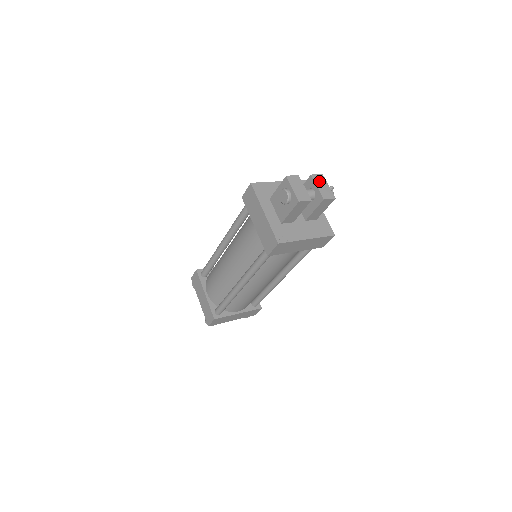
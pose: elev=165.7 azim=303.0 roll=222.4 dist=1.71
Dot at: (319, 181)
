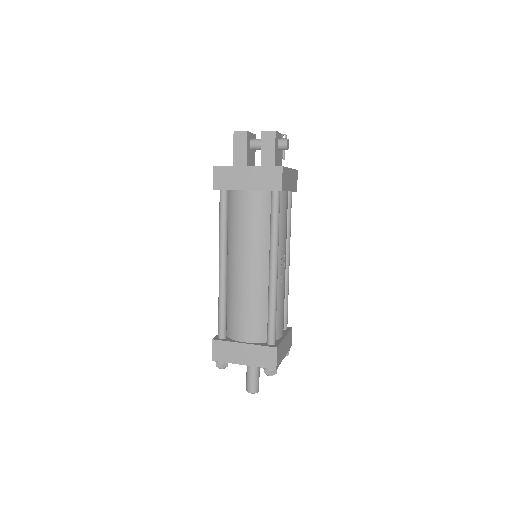
Dot at: occluded
